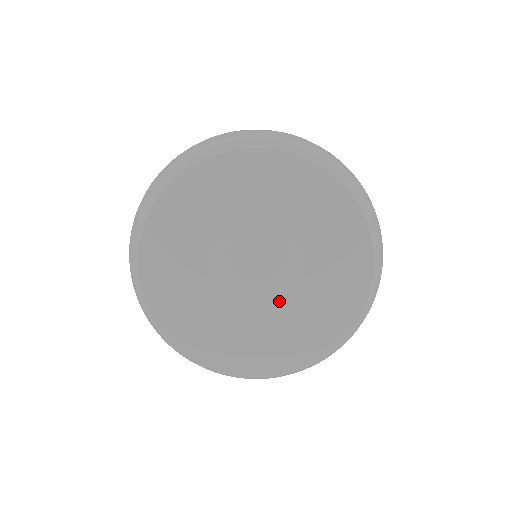
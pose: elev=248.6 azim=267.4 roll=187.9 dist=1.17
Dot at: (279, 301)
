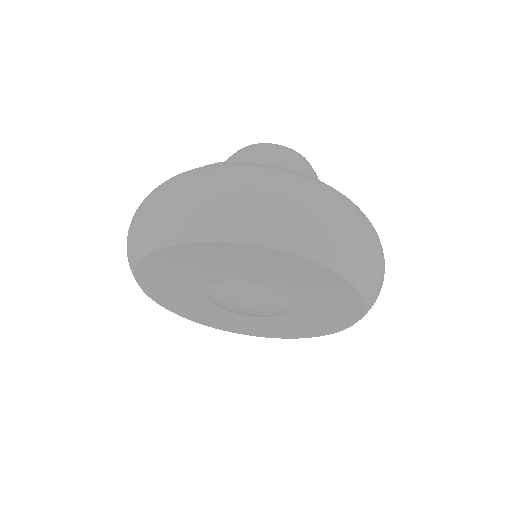
Dot at: (262, 316)
